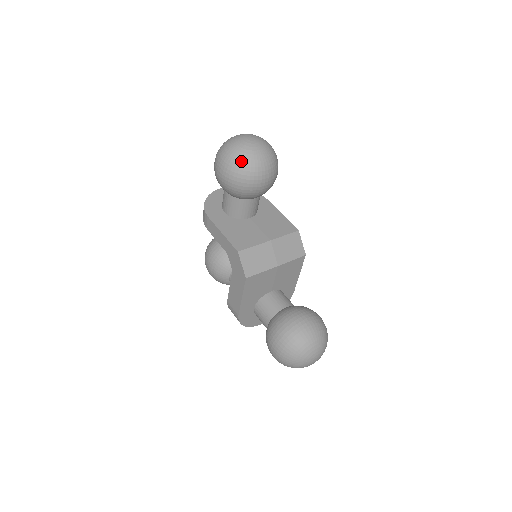
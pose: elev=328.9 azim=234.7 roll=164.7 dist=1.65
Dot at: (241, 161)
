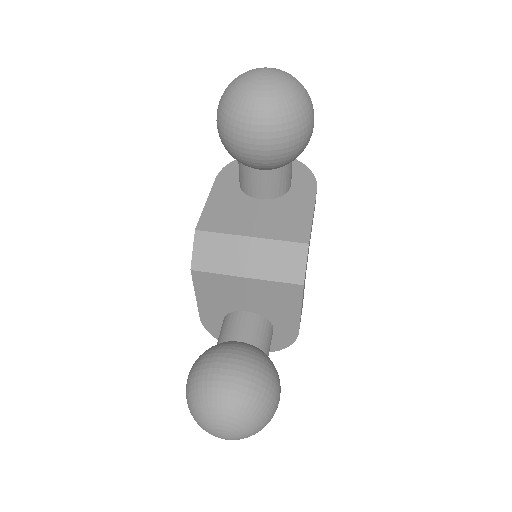
Dot at: (230, 100)
